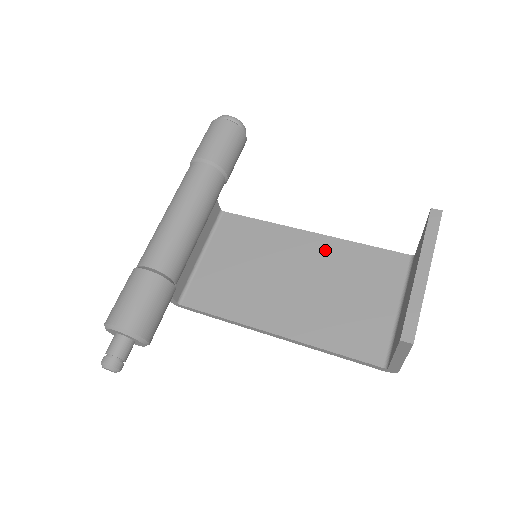
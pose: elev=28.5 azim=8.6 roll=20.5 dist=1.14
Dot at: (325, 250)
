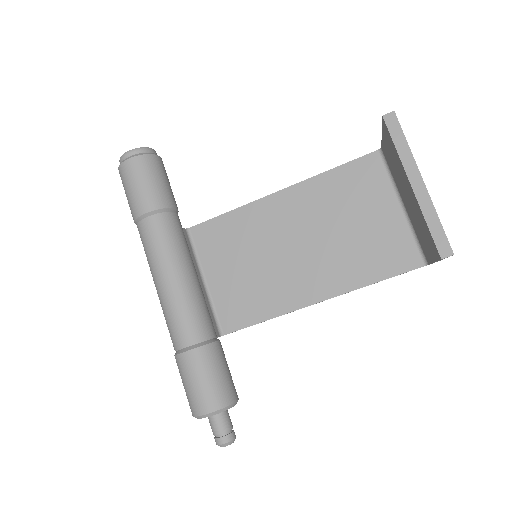
Dot at: (303, 199)
